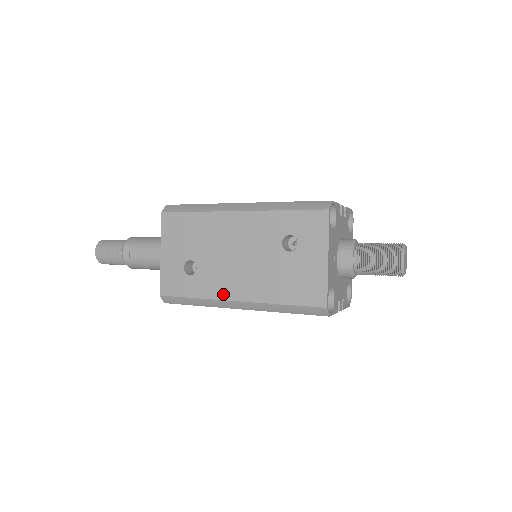
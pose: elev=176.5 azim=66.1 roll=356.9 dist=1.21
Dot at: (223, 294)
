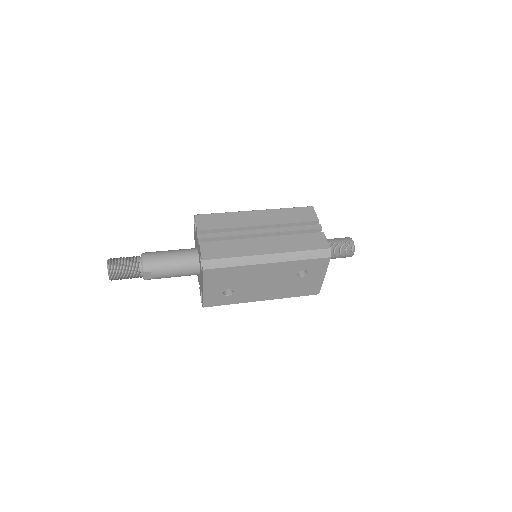
Dot at: (253, 300)
